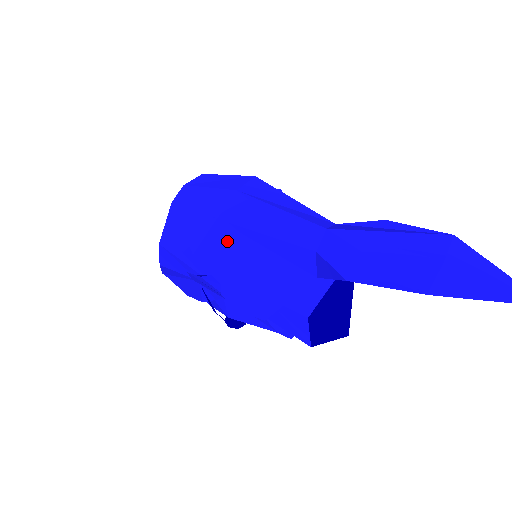
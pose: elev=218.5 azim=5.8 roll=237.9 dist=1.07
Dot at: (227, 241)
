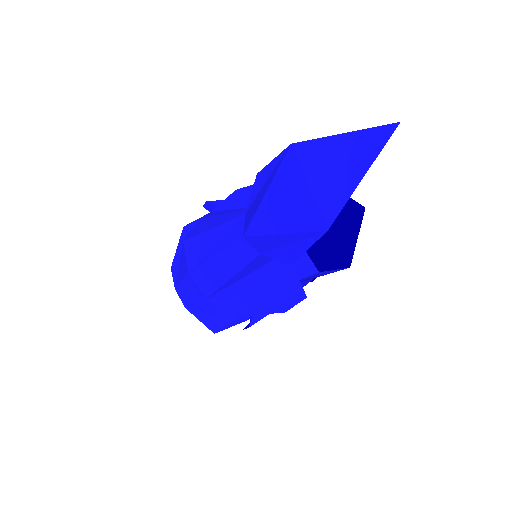
Dot at: (228, 299)
